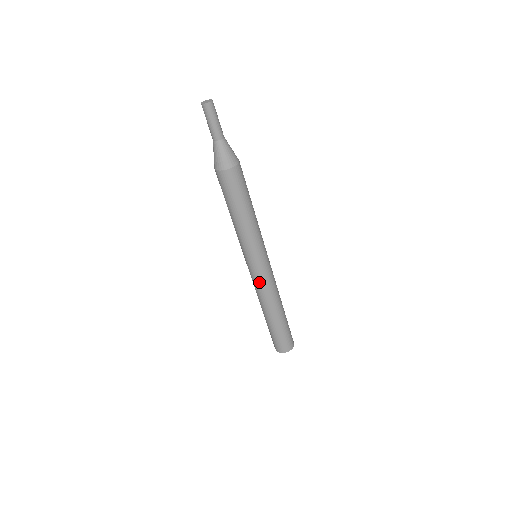
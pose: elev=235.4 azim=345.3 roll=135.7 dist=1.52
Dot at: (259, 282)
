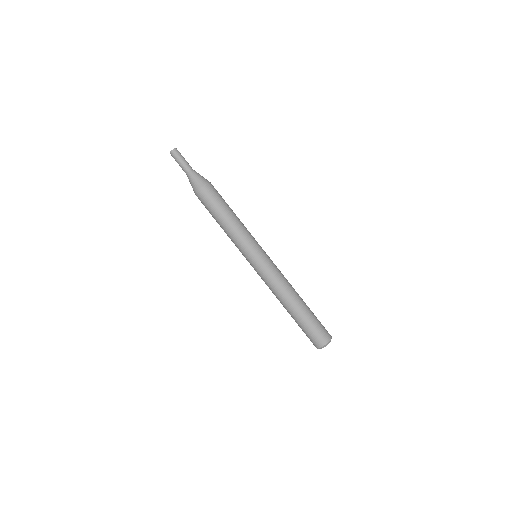
Dot at: (272, 271)
